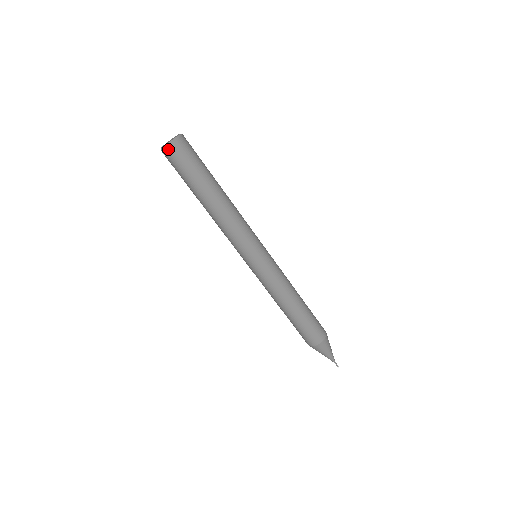
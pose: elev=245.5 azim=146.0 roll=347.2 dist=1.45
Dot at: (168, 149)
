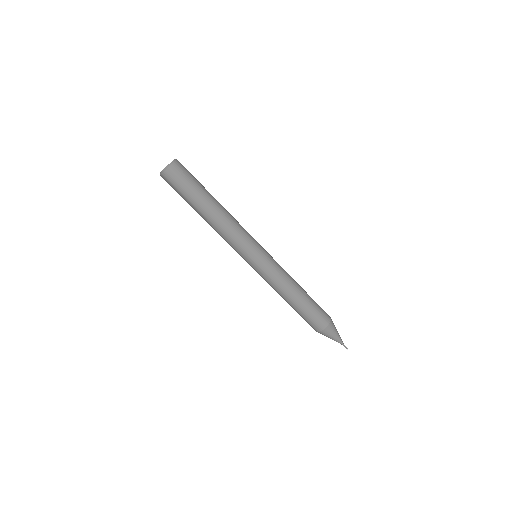
Dot at: (162, 177)
